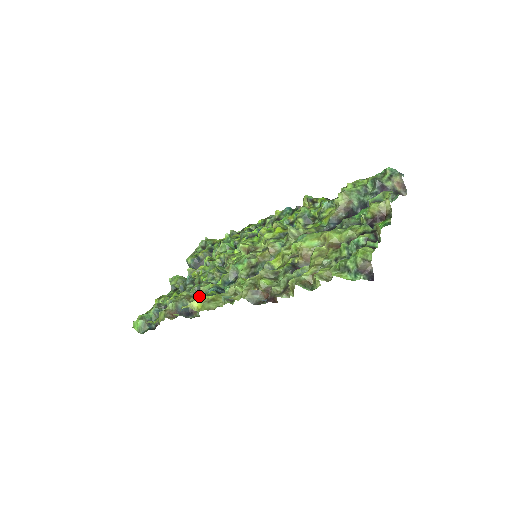
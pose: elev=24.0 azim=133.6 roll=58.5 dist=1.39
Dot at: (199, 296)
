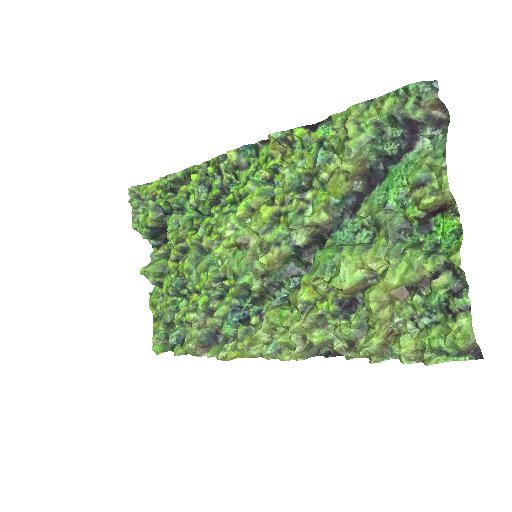
Dot at: (216, 319)
